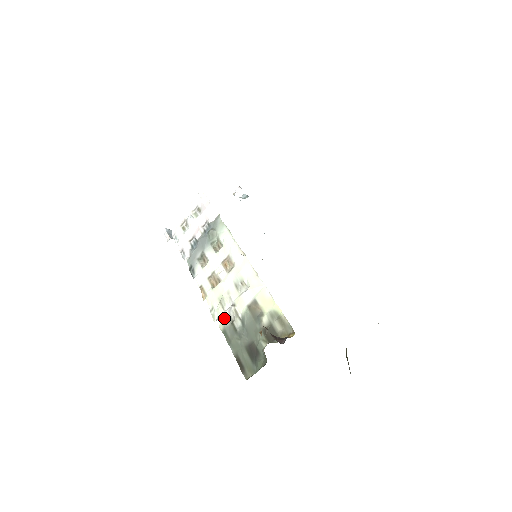
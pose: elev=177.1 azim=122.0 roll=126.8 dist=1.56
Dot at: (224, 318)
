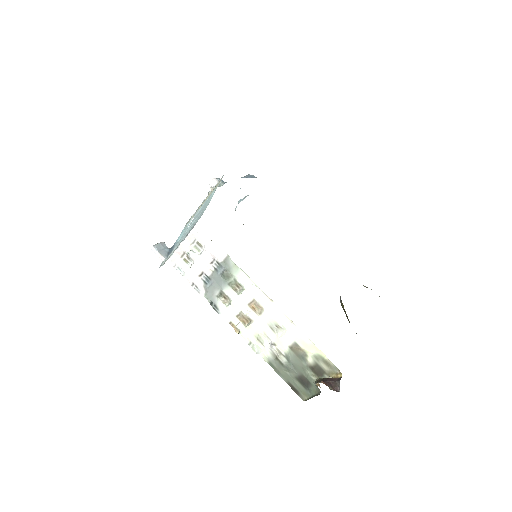
Dot at: (267, 353)
